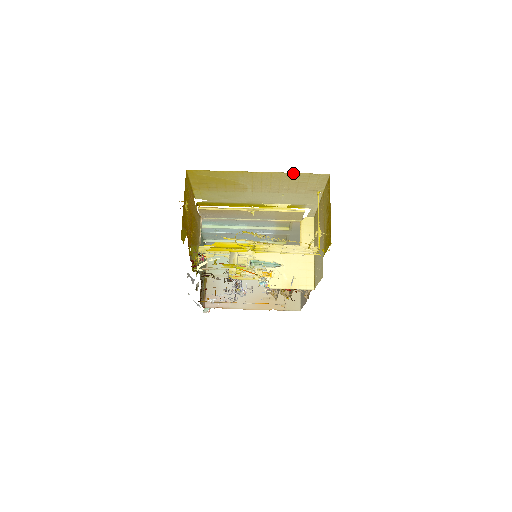
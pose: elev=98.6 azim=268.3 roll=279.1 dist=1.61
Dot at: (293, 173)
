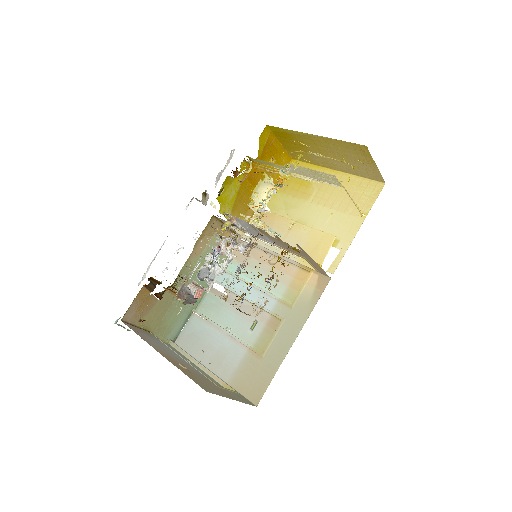
Dot at: (358, 178)
